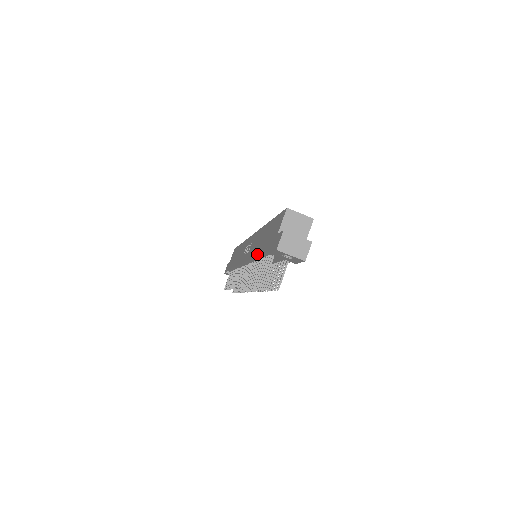
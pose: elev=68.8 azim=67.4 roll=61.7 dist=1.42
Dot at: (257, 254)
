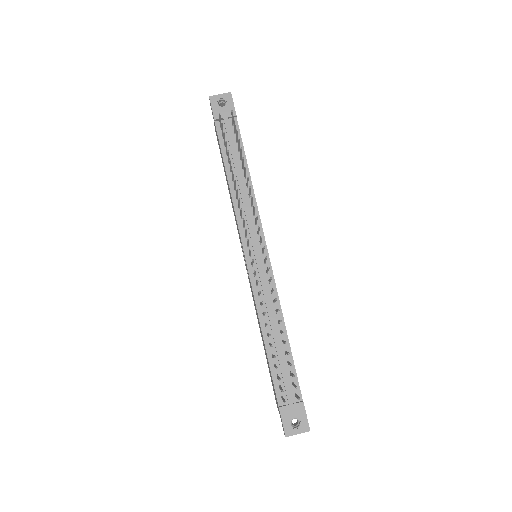
Dot at: occluded
